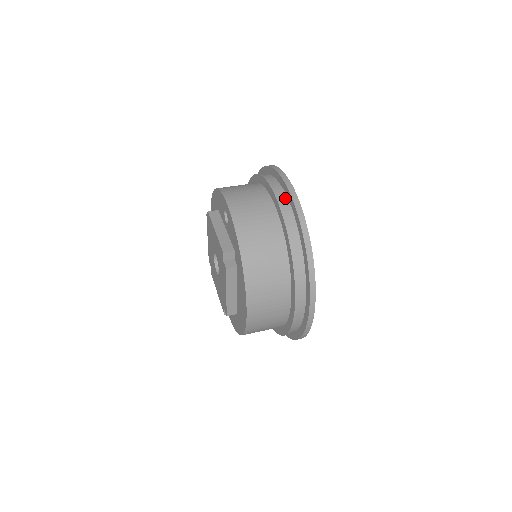
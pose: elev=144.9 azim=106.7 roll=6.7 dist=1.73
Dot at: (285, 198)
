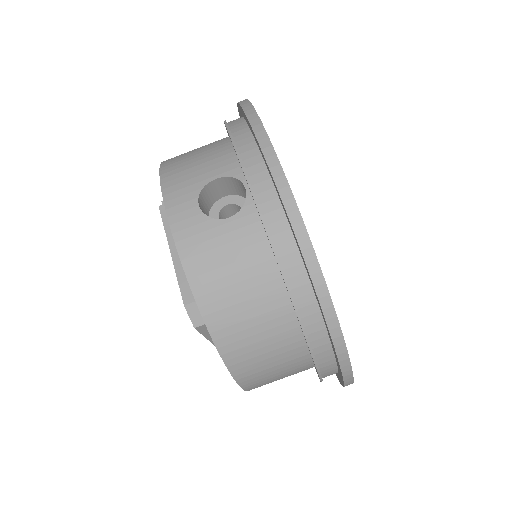
Dot at: occluded
